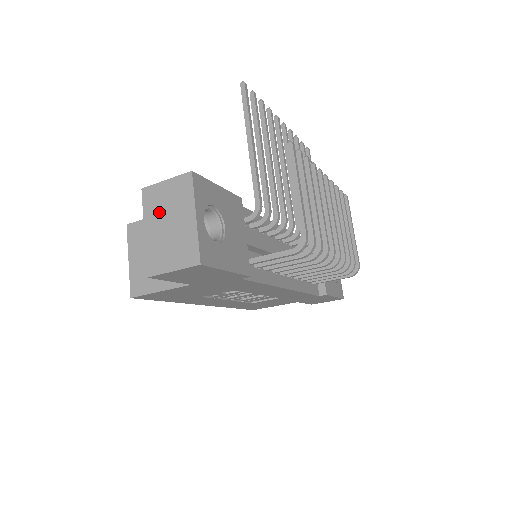
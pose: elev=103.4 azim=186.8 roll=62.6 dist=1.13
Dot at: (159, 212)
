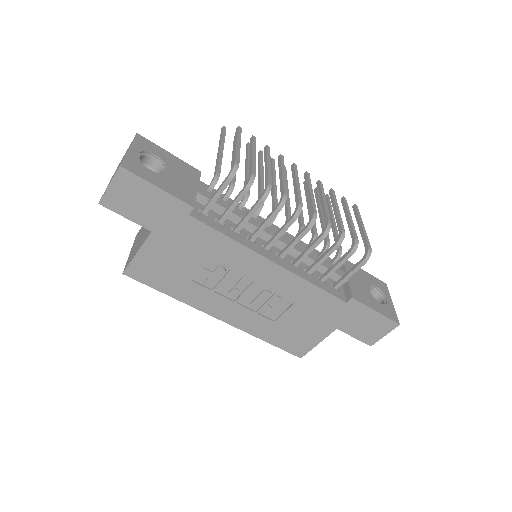
Dot at: occluded
